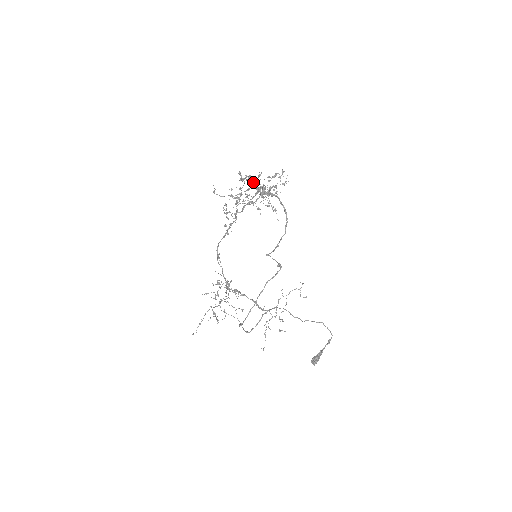
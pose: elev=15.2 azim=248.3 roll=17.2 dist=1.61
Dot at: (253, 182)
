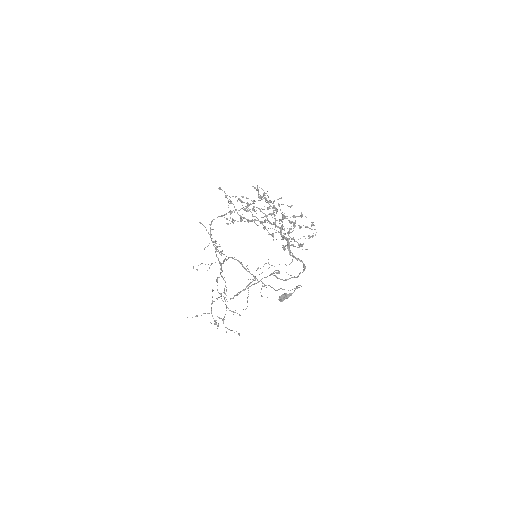
Dot at: (272, 208)
